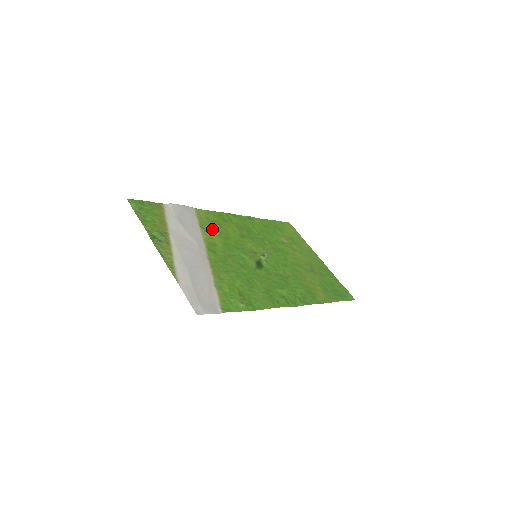
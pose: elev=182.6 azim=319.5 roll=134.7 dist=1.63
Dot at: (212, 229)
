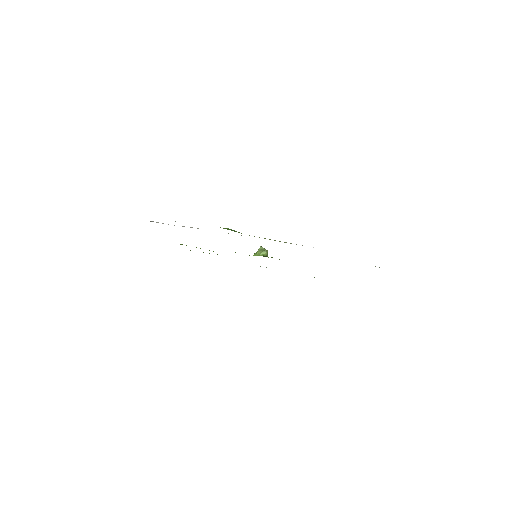
Dot at: occluded
